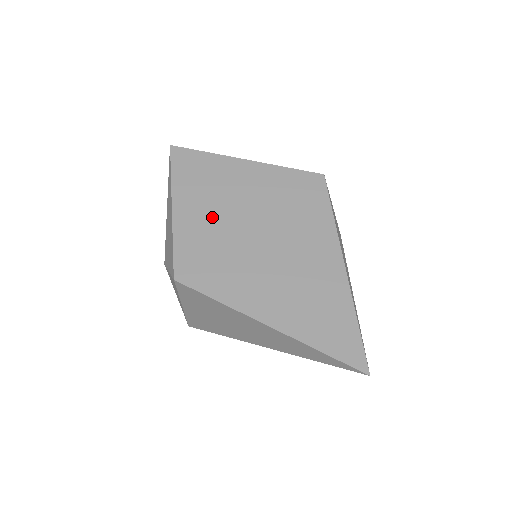
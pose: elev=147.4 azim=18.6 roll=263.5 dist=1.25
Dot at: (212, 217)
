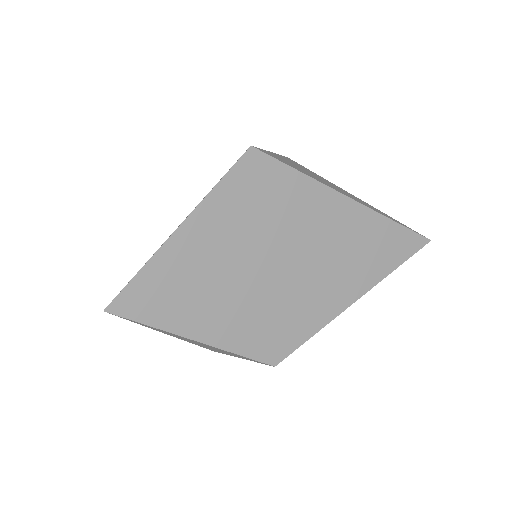
Dot at: (232, 303)
